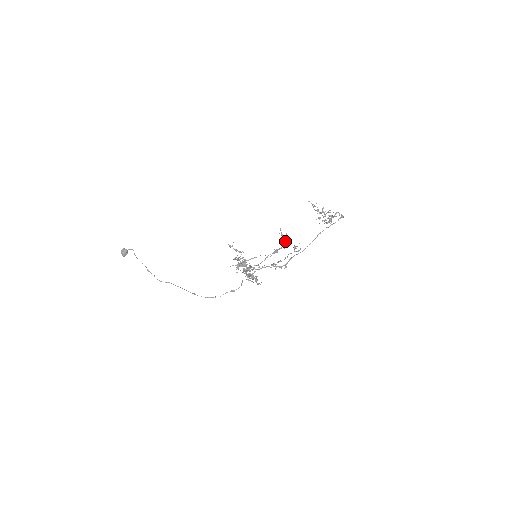
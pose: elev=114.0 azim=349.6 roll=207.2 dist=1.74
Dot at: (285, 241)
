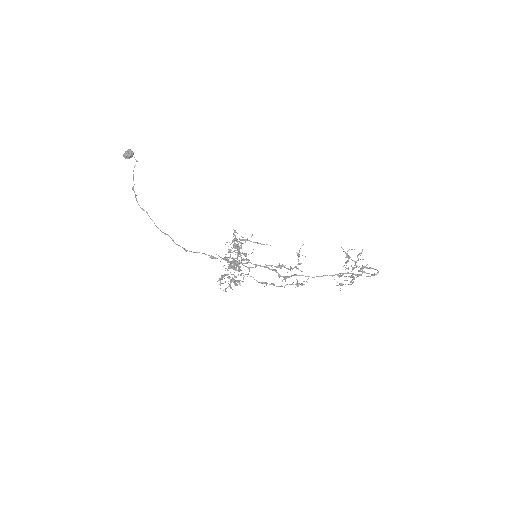
Dot at: (295, 266)
